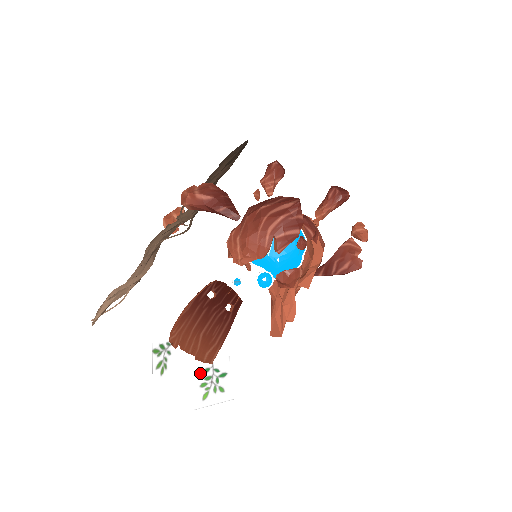
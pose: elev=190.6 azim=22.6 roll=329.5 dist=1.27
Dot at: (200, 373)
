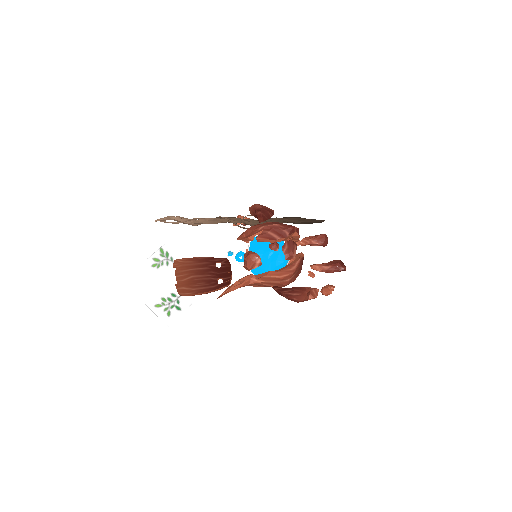
Dot at: (169, 292)
